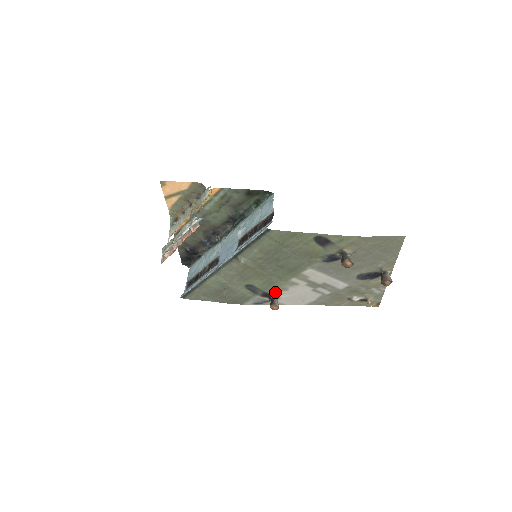
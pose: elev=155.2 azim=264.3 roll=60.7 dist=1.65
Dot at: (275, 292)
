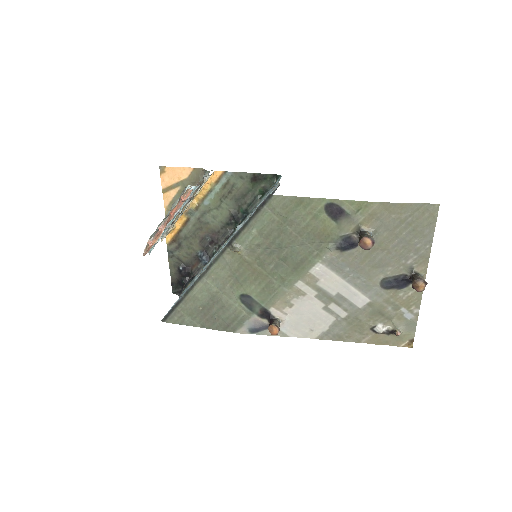
Dot at: (276, 309)
